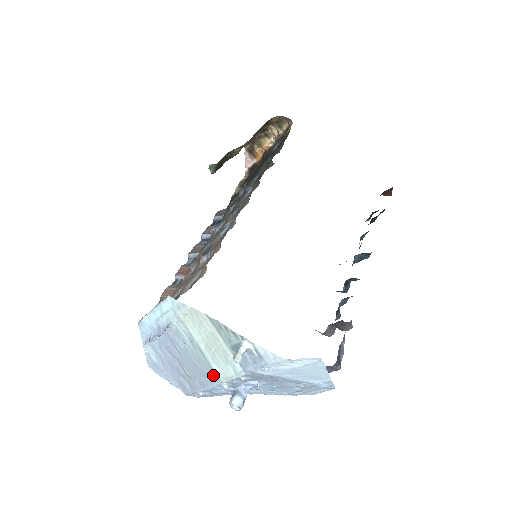
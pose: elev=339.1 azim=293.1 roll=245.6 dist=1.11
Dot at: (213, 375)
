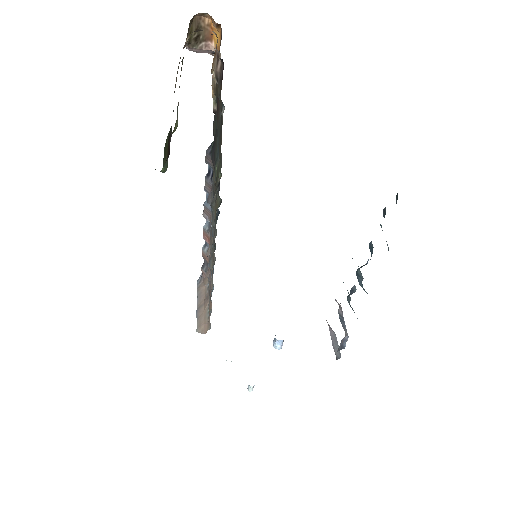
Dot at: occluded
